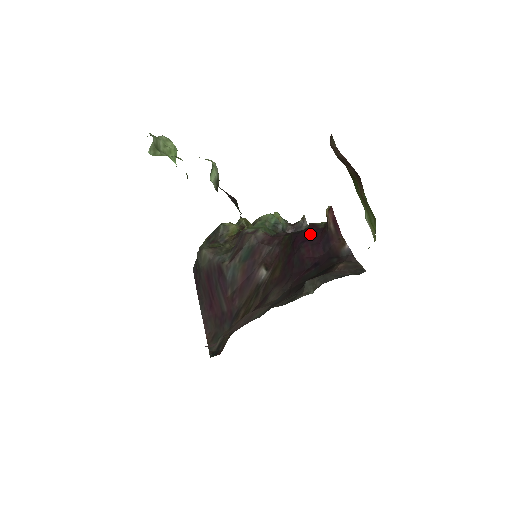
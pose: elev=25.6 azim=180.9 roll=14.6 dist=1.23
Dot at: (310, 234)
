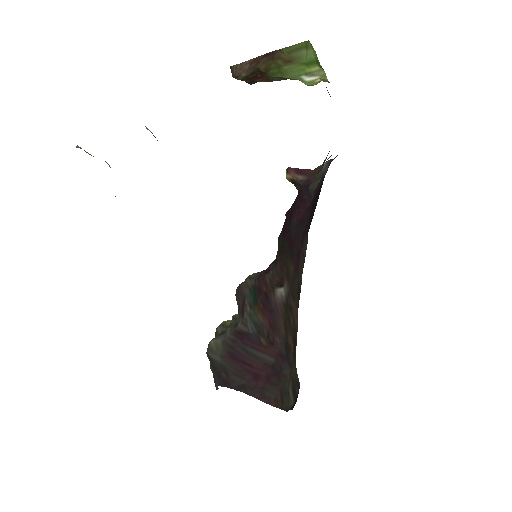
Dot at: (291, 210)
